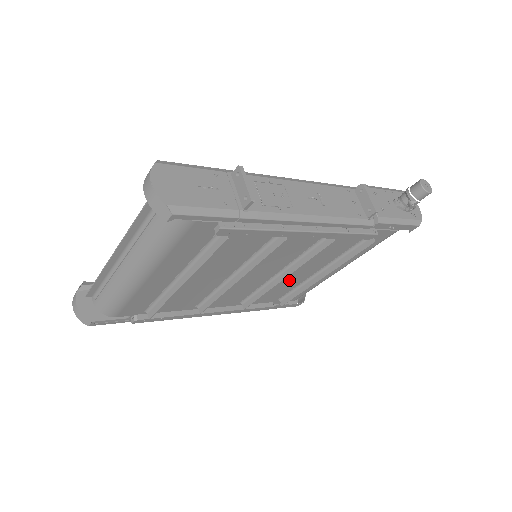
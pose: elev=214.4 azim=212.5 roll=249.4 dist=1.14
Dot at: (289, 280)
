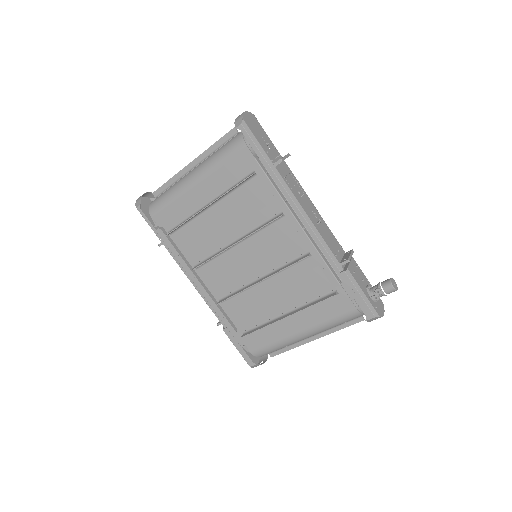
Dot at: (262, 303)
